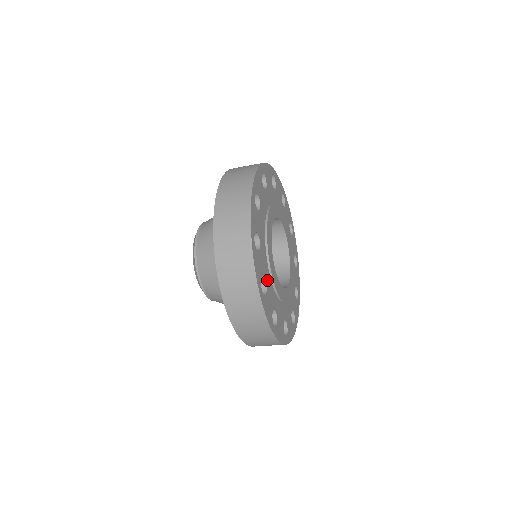
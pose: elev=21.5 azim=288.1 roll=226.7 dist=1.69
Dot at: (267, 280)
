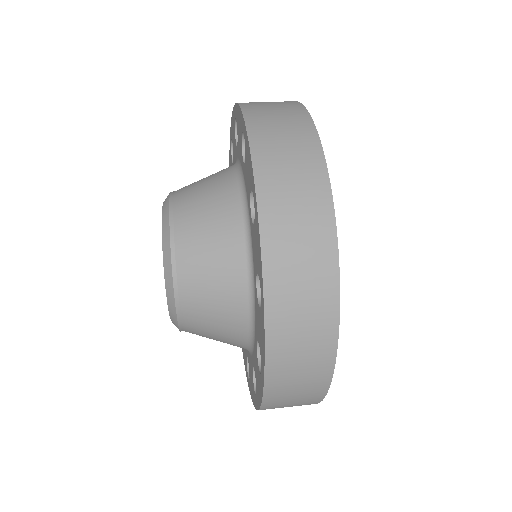
Dot at: occluded
